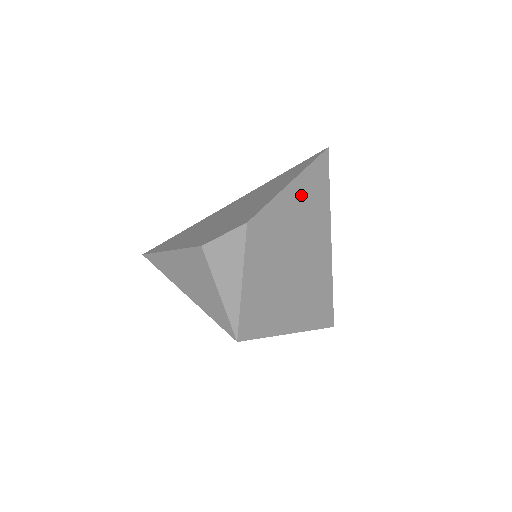
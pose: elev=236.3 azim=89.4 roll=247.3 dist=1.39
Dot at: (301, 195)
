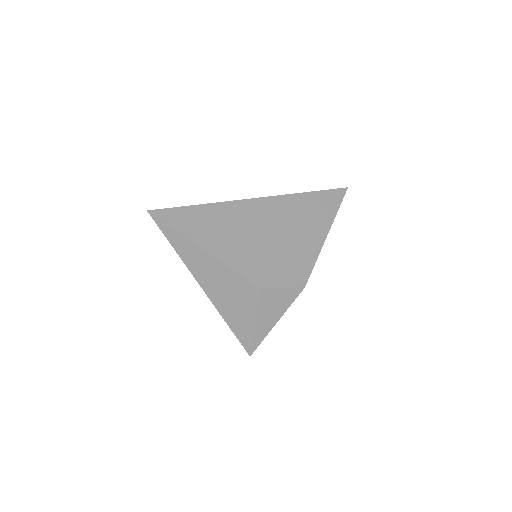
Dot at: occluded
